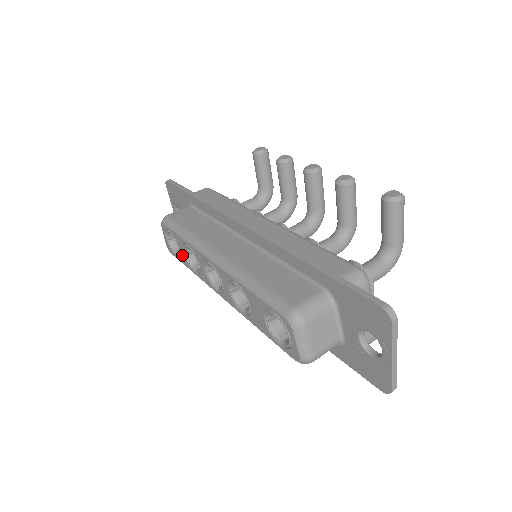
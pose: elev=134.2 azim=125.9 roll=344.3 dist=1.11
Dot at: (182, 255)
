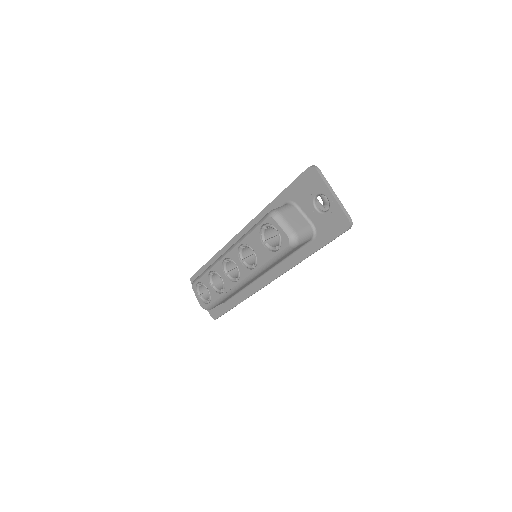
Dot at: (211, 292)
